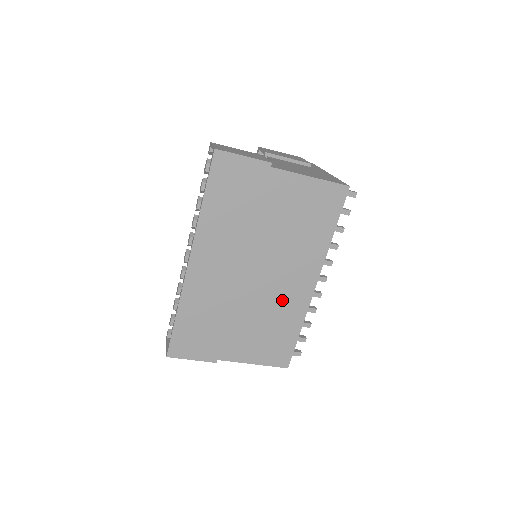
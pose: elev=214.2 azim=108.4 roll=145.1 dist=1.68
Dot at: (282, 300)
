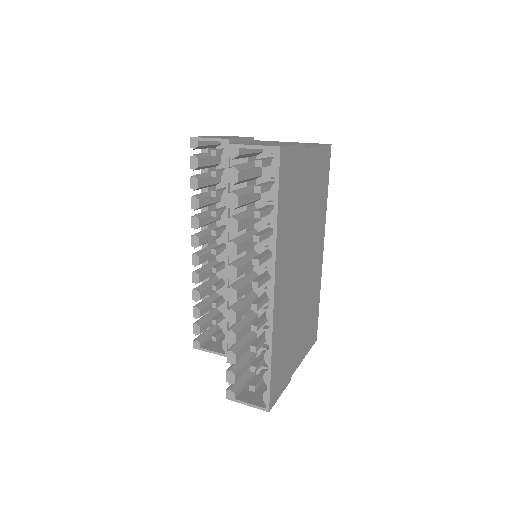
Dot at: (313, 280)
